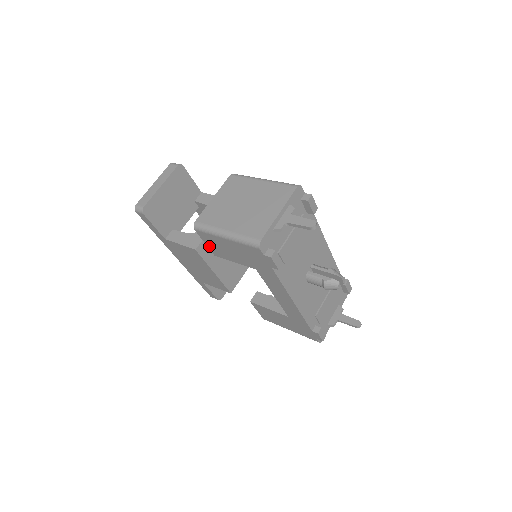
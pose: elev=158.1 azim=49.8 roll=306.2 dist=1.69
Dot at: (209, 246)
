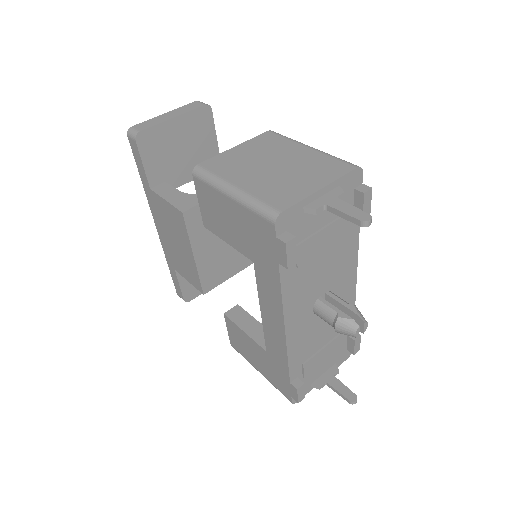
Dot at: (202, 208)
